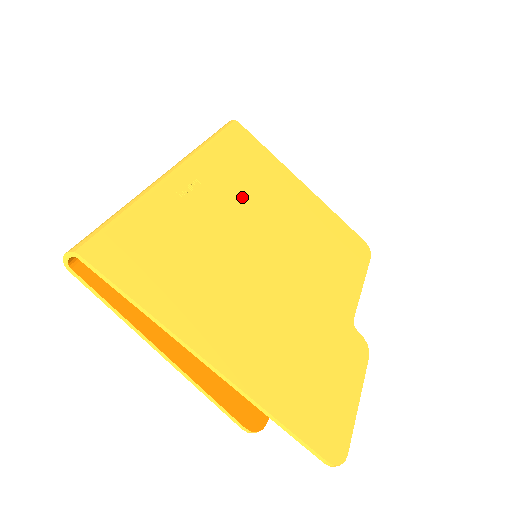
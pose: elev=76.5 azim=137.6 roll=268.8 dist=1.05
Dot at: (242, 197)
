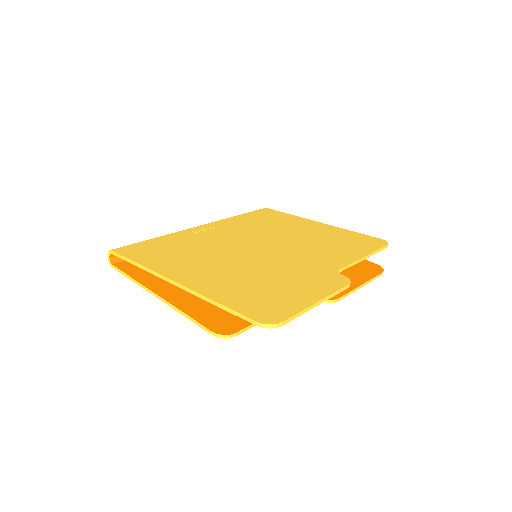
Dot at: (248, 230)
